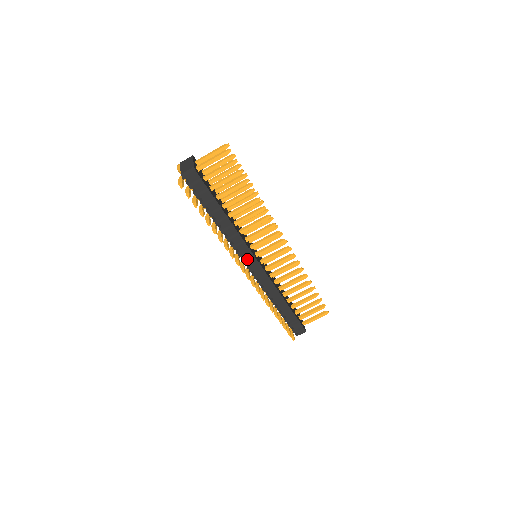
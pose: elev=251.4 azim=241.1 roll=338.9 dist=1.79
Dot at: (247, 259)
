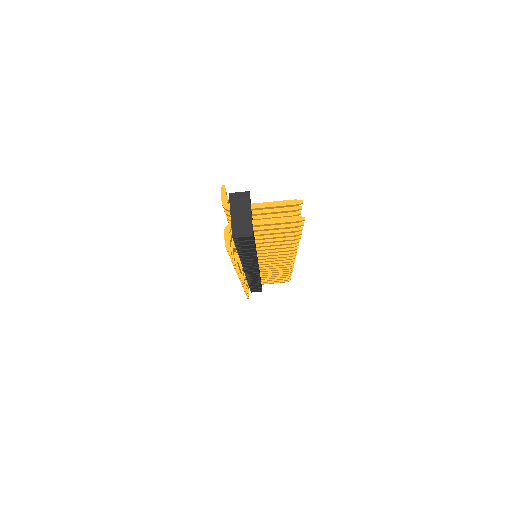
Dot at: (250, 270)
